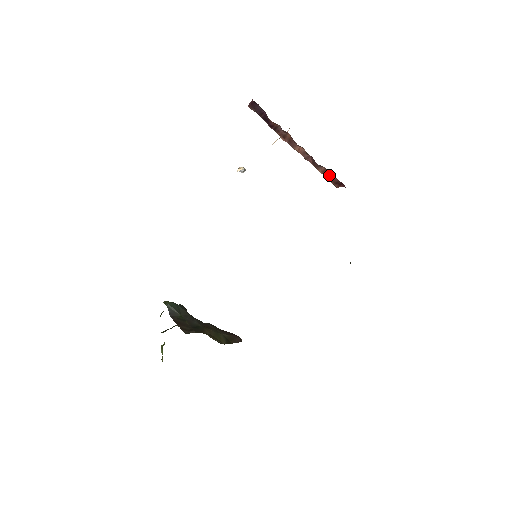
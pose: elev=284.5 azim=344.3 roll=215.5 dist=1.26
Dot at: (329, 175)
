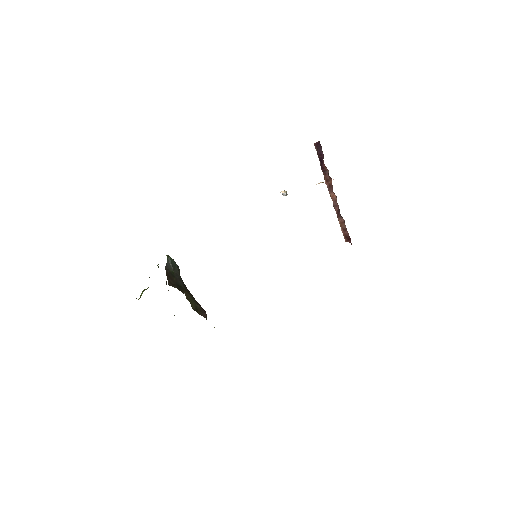
Dot at: (344, 228)
